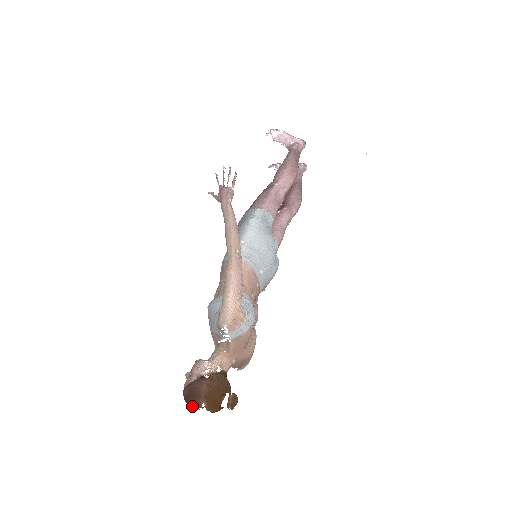
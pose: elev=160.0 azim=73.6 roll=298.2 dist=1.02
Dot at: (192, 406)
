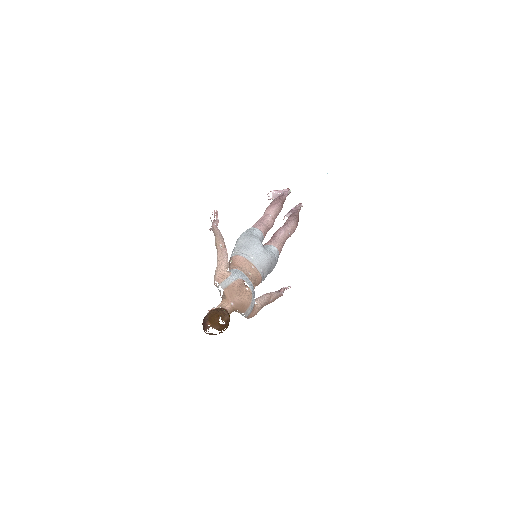
Dot at: occluded
